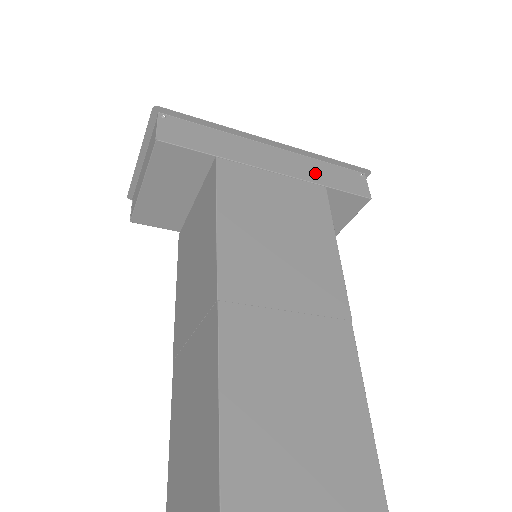
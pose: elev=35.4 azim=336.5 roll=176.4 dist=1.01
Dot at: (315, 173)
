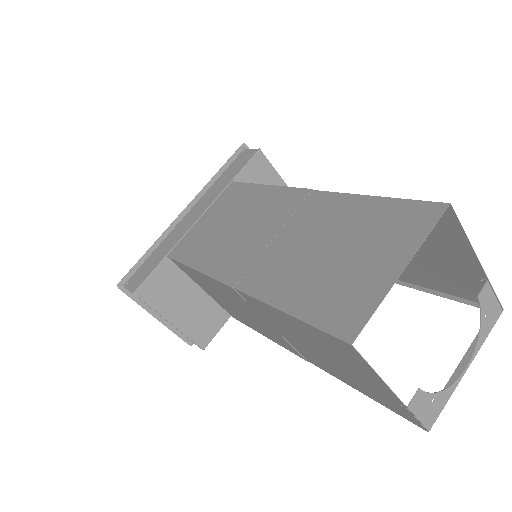
Dot at: (220, 187)
